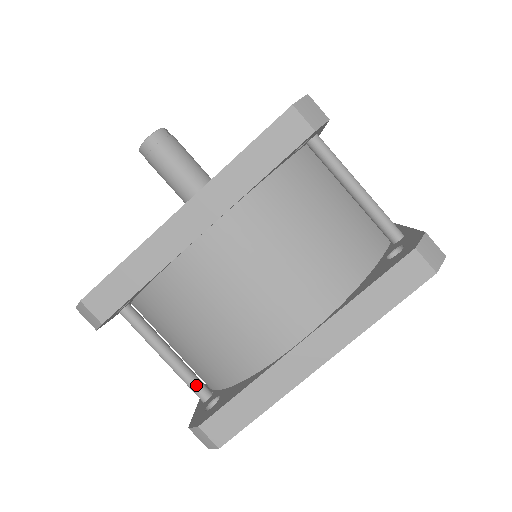
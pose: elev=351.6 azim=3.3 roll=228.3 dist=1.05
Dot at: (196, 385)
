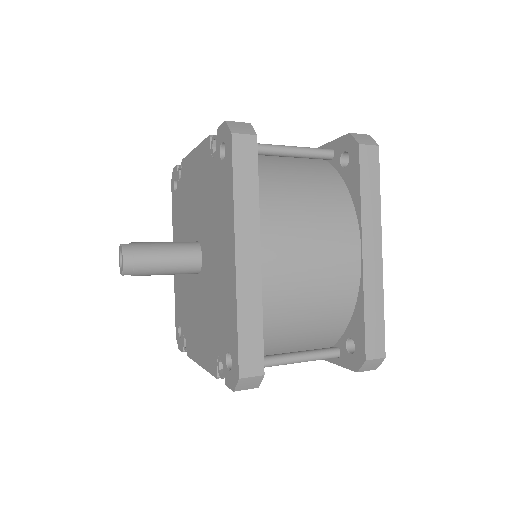
Dot at: (326, 353)
